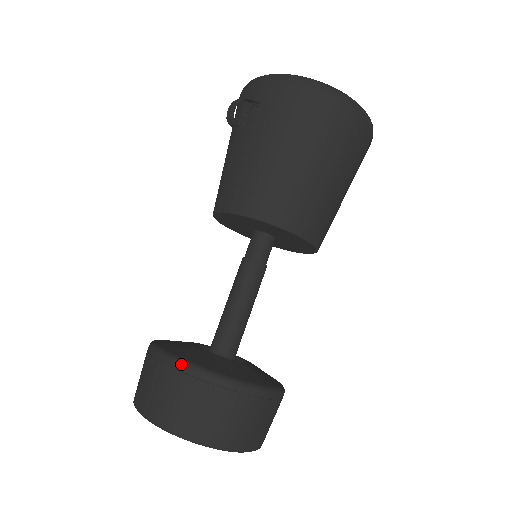
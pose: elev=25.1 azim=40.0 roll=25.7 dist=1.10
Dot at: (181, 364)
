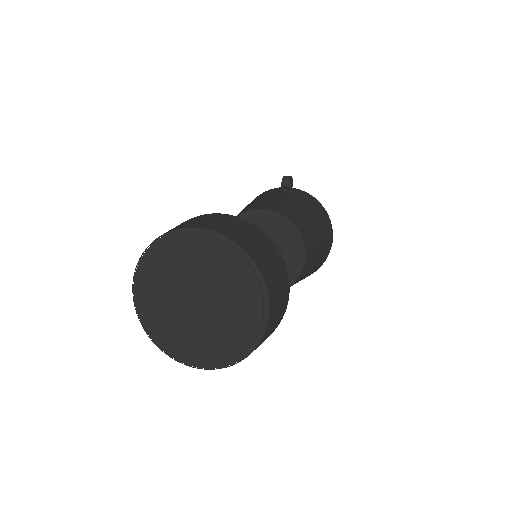
Dot at: occluded
